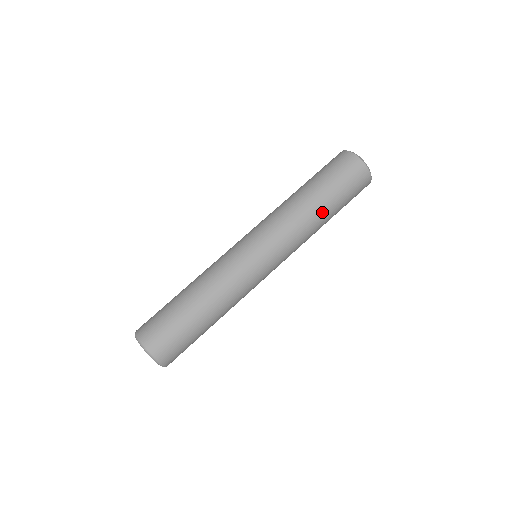
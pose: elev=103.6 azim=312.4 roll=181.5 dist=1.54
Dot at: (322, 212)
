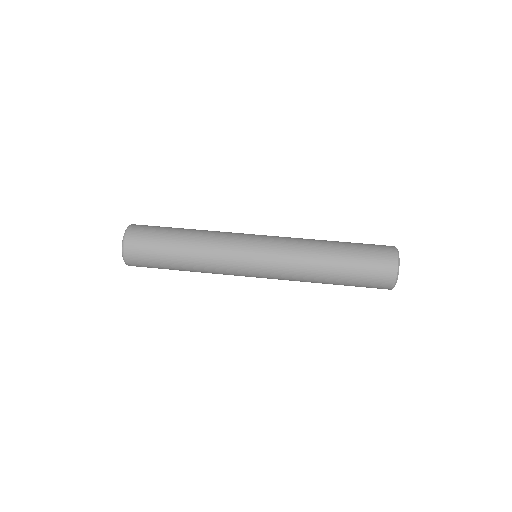
Dot at: (331, 250)
